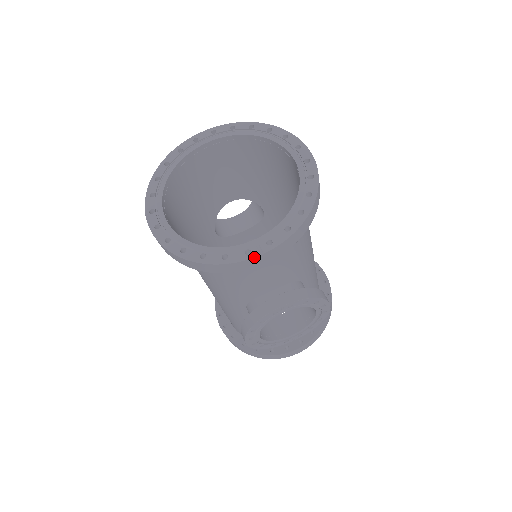
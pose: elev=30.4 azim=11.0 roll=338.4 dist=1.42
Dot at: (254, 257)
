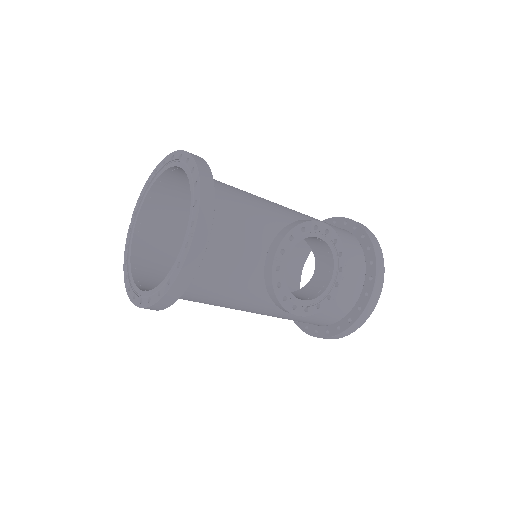
Dot at: (191, 243)
